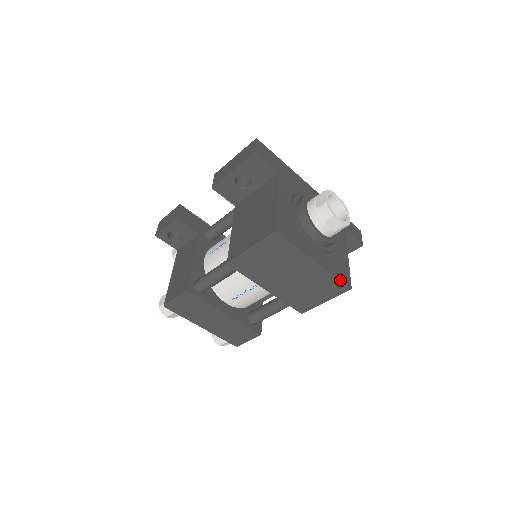
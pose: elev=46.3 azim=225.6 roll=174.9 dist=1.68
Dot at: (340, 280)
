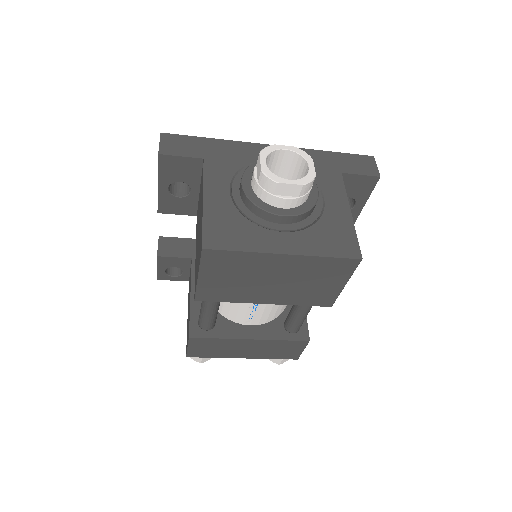
Dot at: (336, 257)
